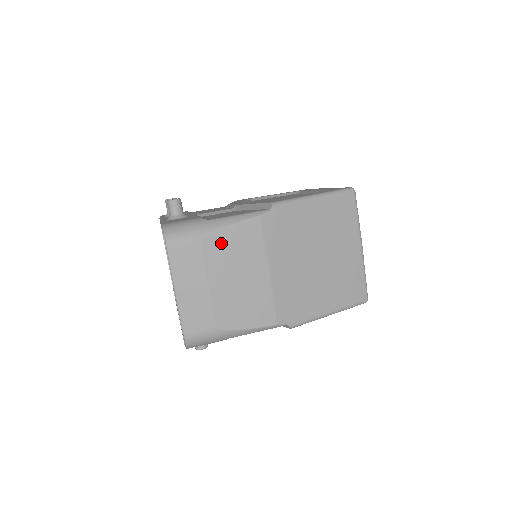
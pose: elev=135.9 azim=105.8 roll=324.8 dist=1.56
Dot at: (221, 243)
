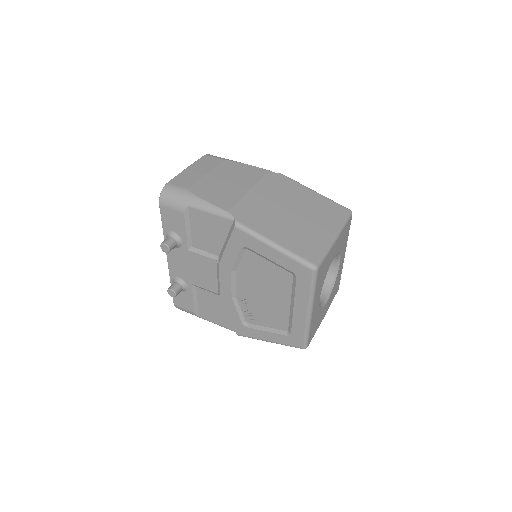
Dot at: (235, 166)
